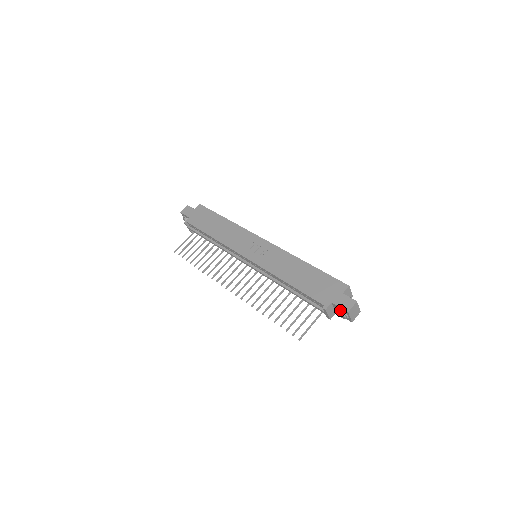
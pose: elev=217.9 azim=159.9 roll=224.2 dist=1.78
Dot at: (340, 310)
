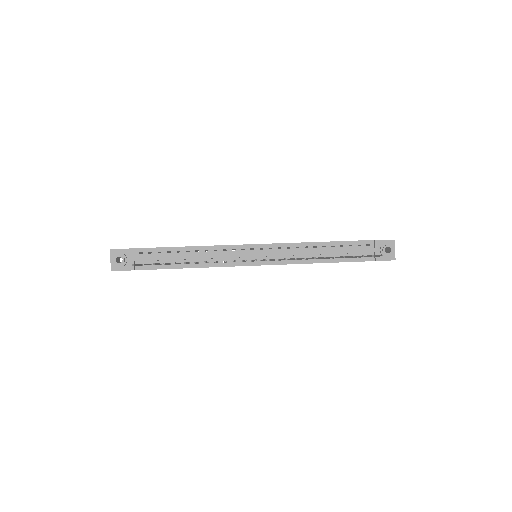
Dot at: (386, 243)
